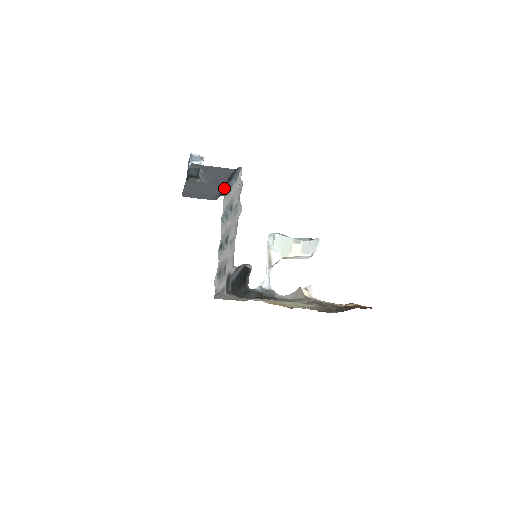
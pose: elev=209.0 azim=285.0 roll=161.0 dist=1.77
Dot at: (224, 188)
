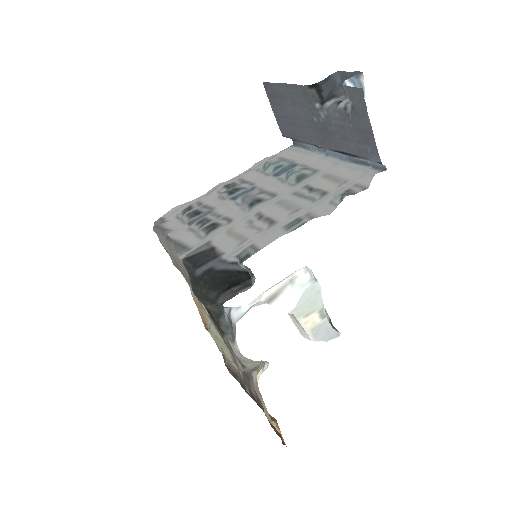
Dot at: occluded
